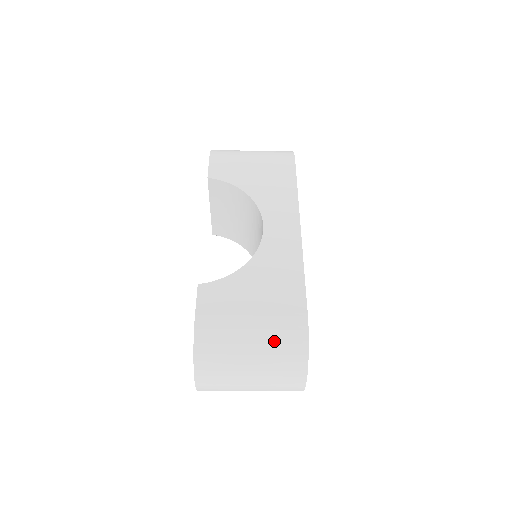
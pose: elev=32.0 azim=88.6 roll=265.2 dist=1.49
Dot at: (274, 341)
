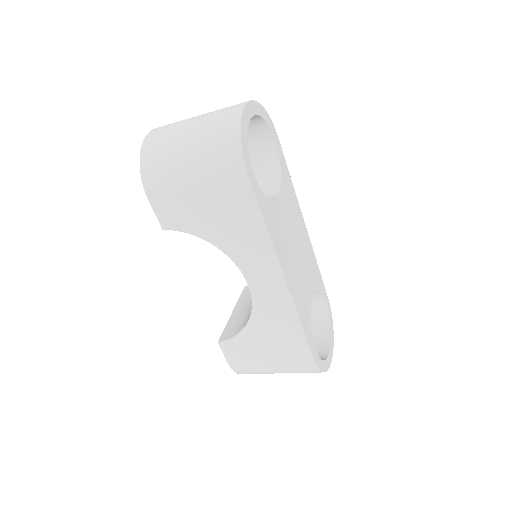
Dot at: (294, 372)
